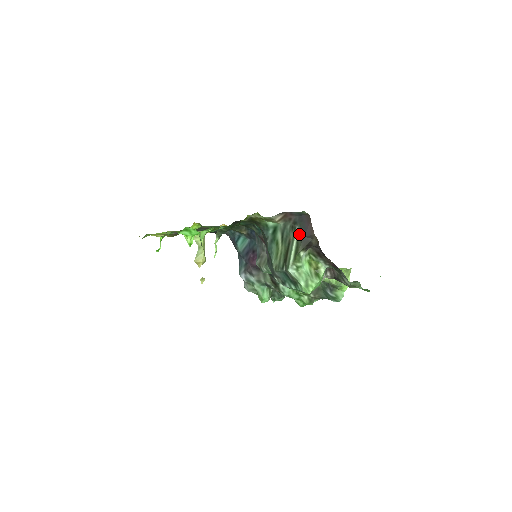
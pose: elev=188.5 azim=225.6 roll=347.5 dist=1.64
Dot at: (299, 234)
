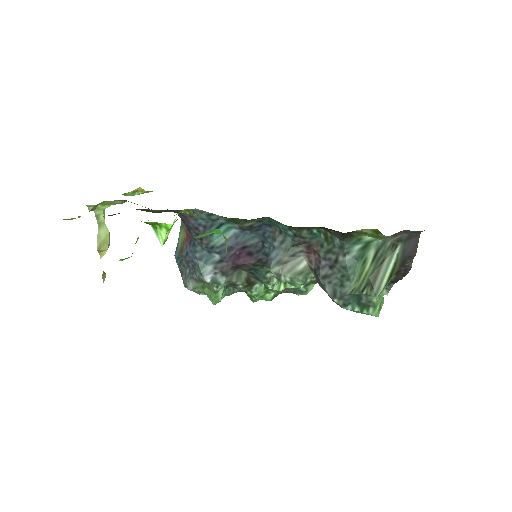
Dot at: (400, 254)
